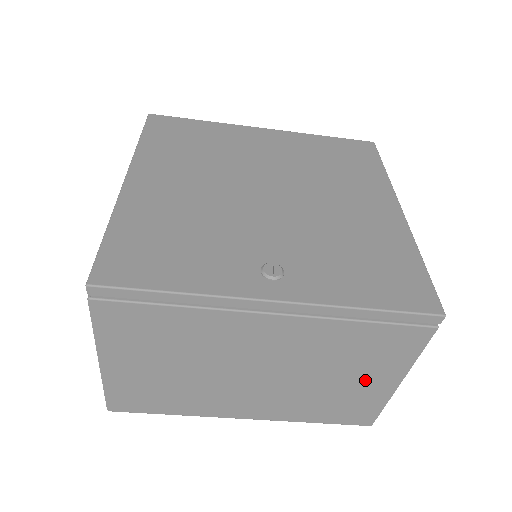
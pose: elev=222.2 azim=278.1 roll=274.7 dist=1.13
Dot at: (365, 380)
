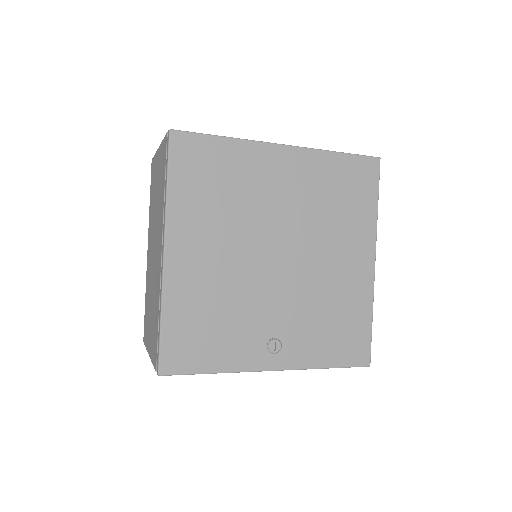
Dot at: occluded
